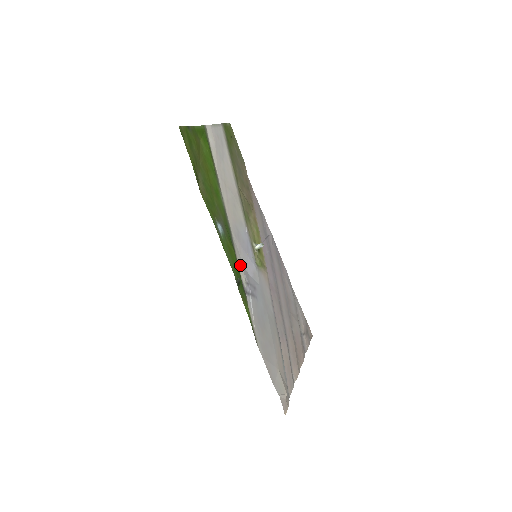
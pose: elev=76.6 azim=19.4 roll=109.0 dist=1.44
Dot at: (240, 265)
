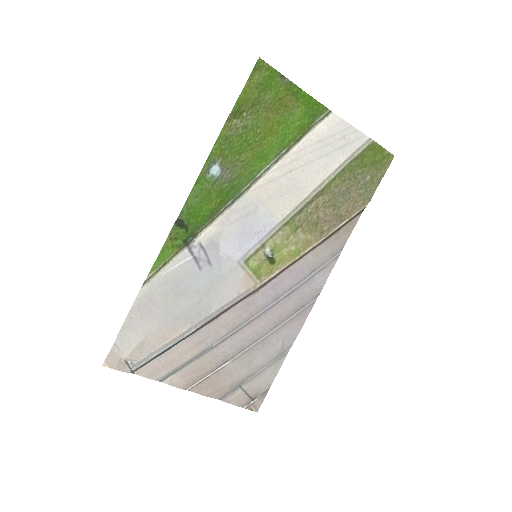
Dot at: (215, 228)
